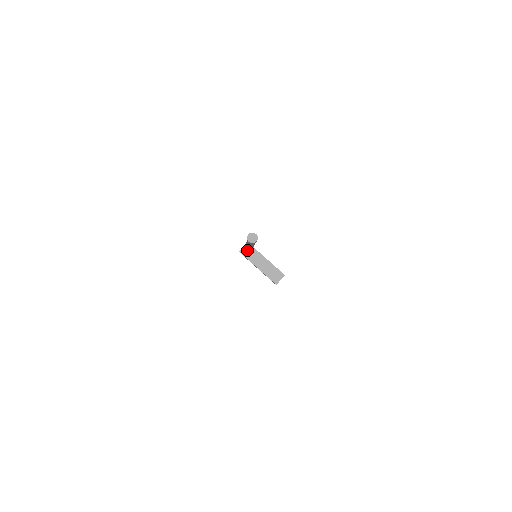
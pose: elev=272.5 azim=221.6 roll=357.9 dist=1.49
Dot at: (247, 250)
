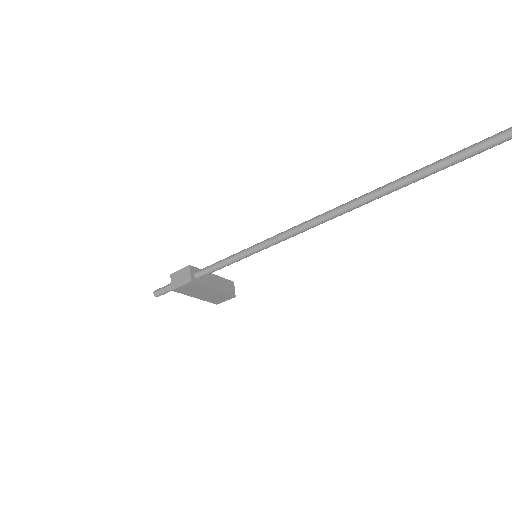
Dot at: (306, 230)
